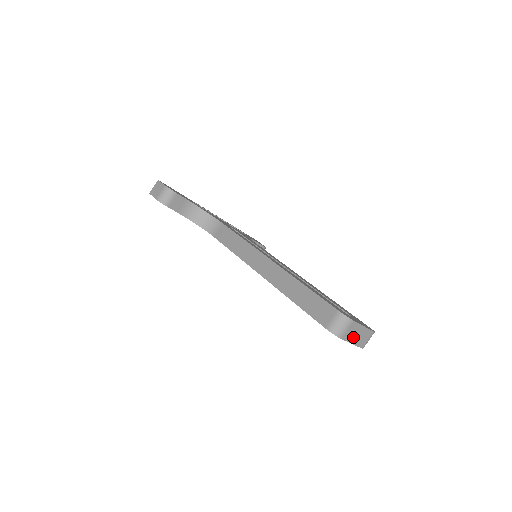
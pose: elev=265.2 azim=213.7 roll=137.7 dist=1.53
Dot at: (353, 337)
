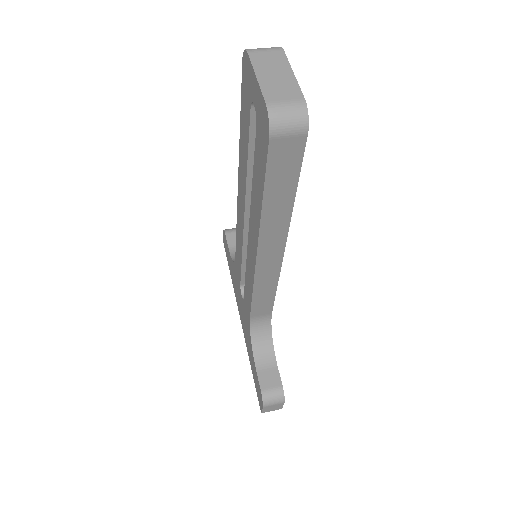
Dot at: (266, 71)
